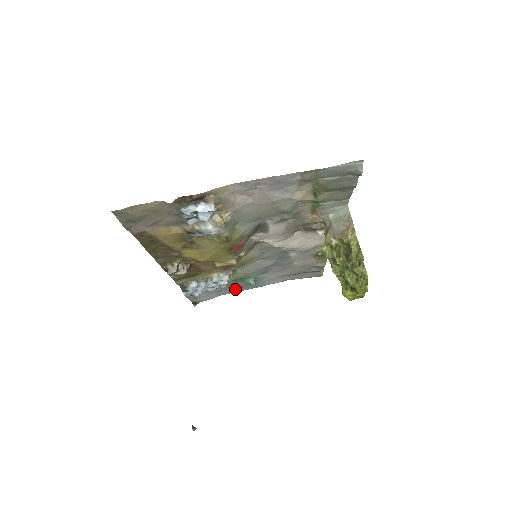
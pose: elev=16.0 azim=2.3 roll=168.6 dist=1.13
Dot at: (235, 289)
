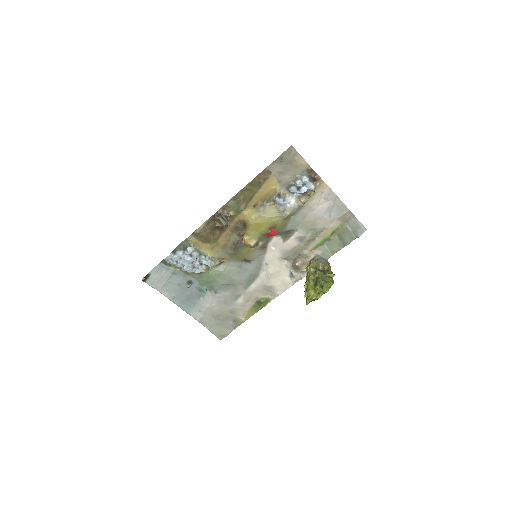
Dot at: (176, 294)
